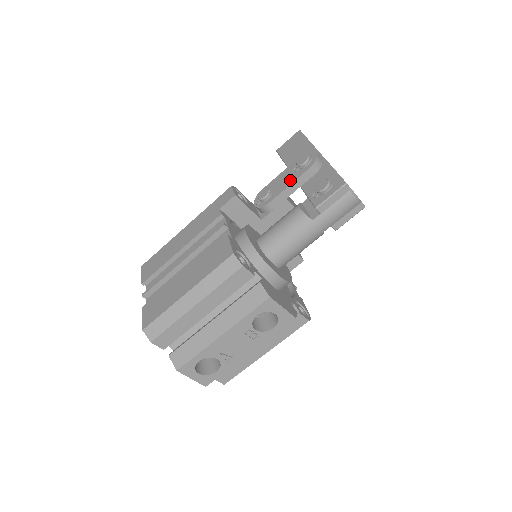
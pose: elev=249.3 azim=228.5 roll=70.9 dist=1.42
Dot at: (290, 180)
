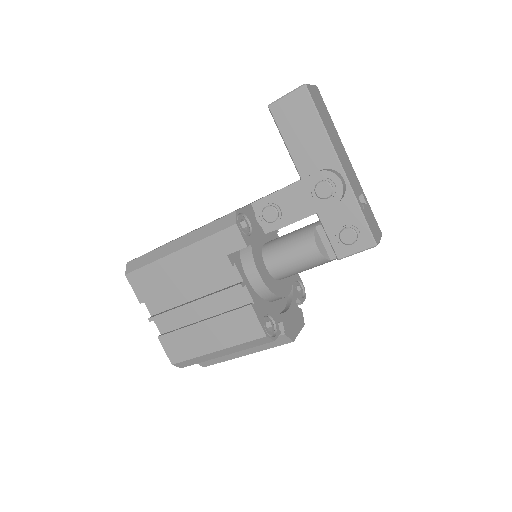
Dot at: (306, 210)
